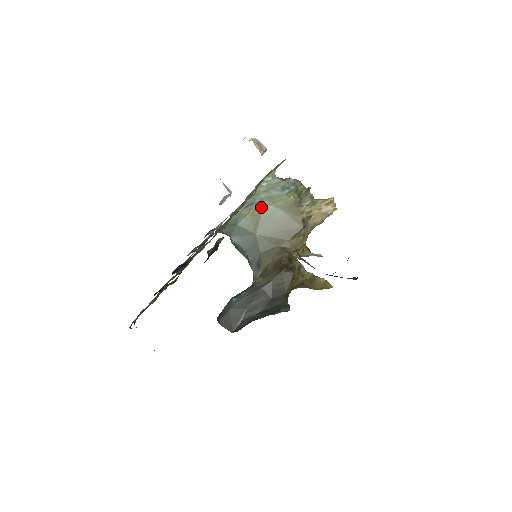
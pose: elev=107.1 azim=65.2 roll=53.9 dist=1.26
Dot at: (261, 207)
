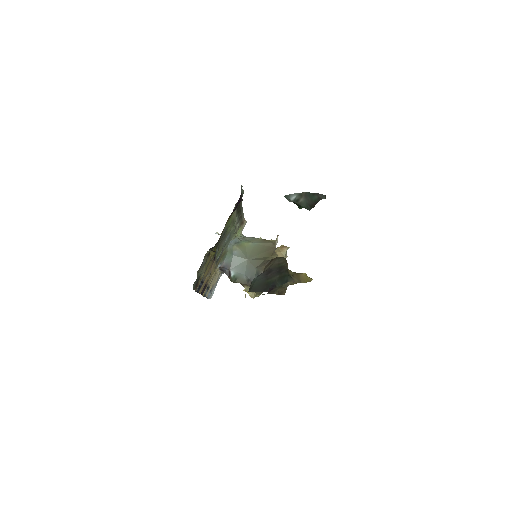
Dot at: (244, 244)
